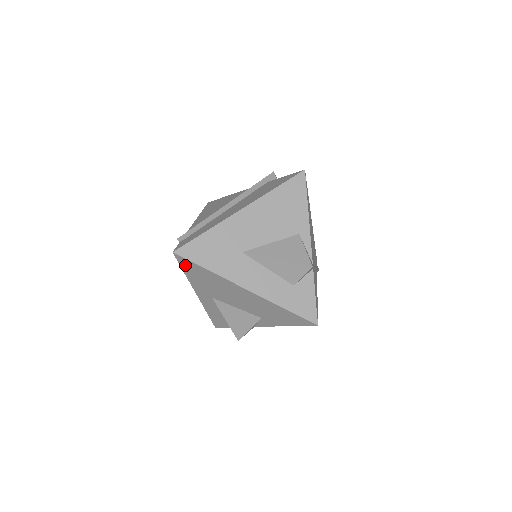
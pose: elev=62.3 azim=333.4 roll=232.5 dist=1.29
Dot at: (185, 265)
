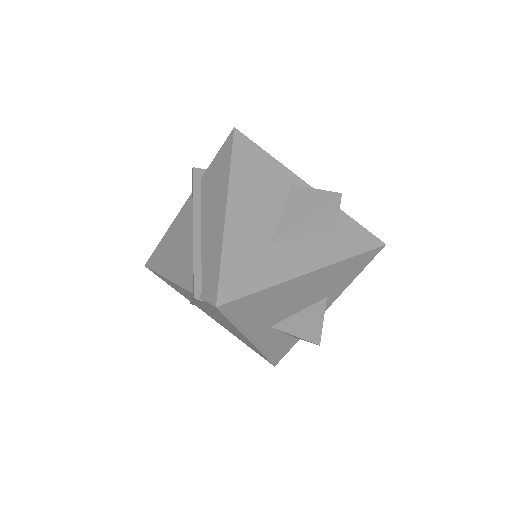
Dot at: (234, 311)
